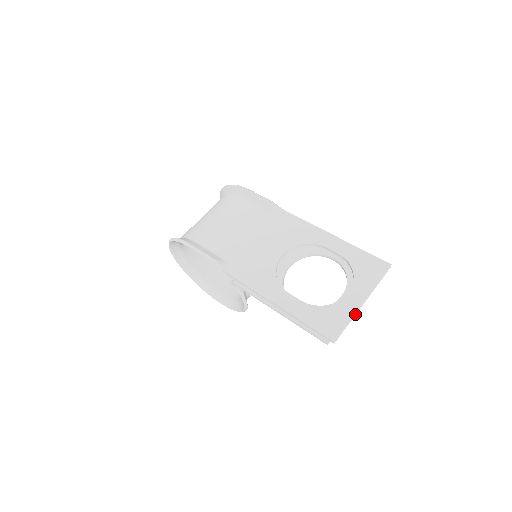
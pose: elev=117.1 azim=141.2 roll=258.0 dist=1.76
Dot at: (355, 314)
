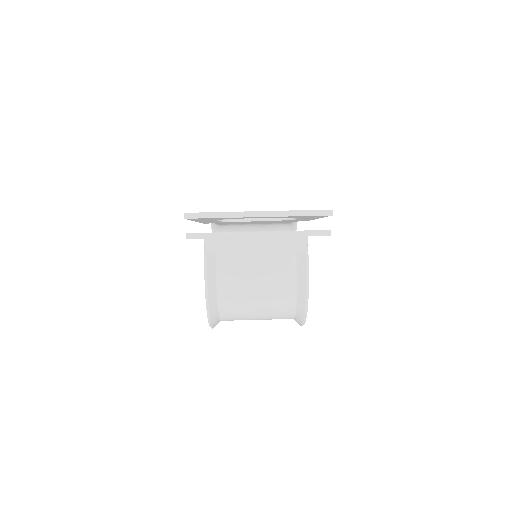
Dot at: (237, 215)
